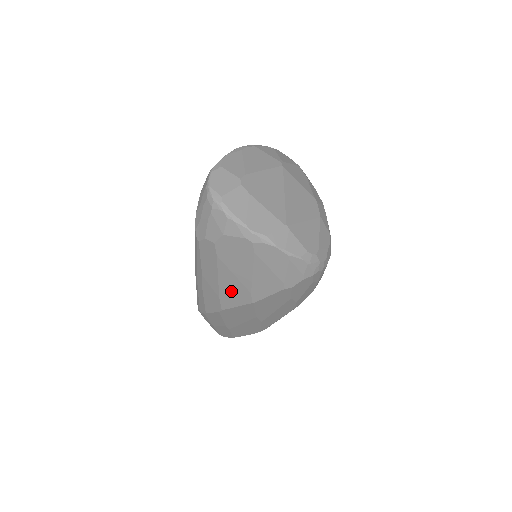
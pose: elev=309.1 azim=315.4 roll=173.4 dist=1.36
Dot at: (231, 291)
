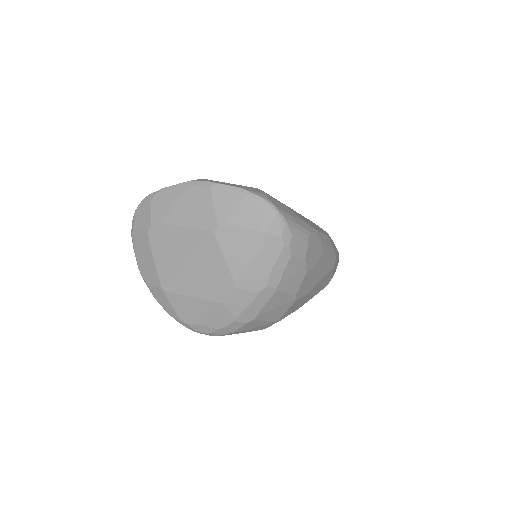
Dot at: occluded
